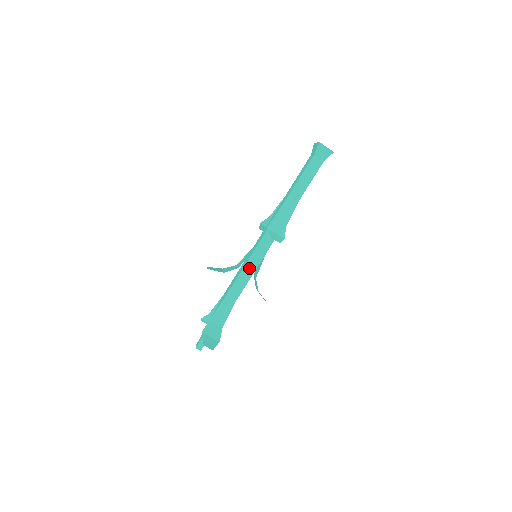
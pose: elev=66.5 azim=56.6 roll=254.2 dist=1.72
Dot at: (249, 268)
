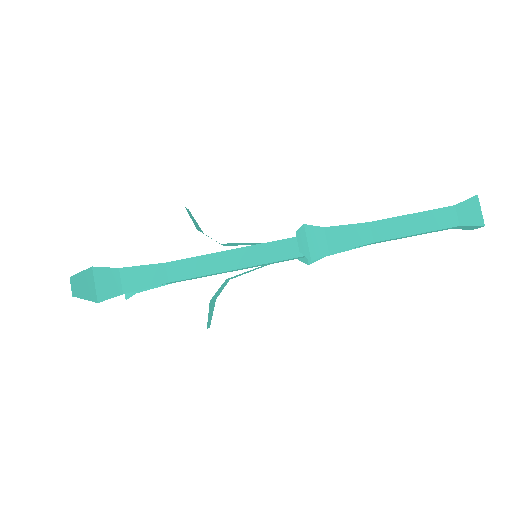
Dot at: (232, 258)
